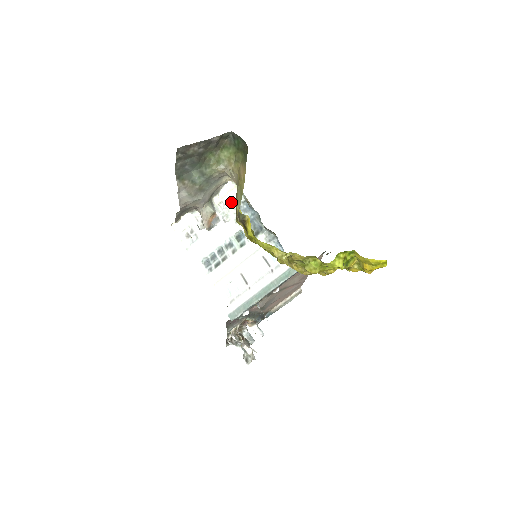
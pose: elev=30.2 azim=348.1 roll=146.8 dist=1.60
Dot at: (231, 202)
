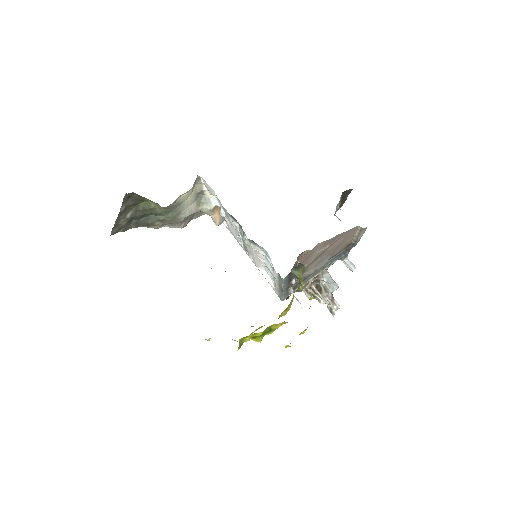
Dot at: (216, 196)
